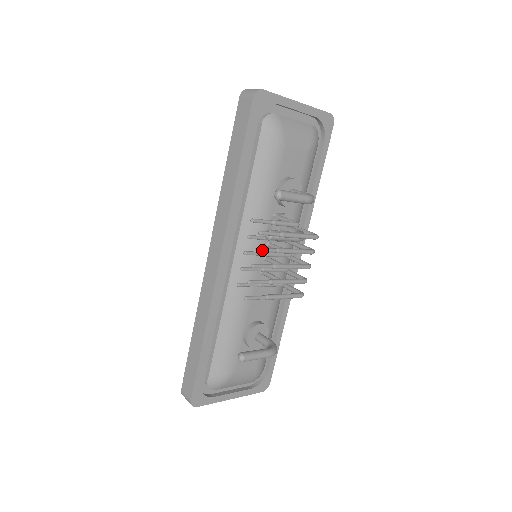
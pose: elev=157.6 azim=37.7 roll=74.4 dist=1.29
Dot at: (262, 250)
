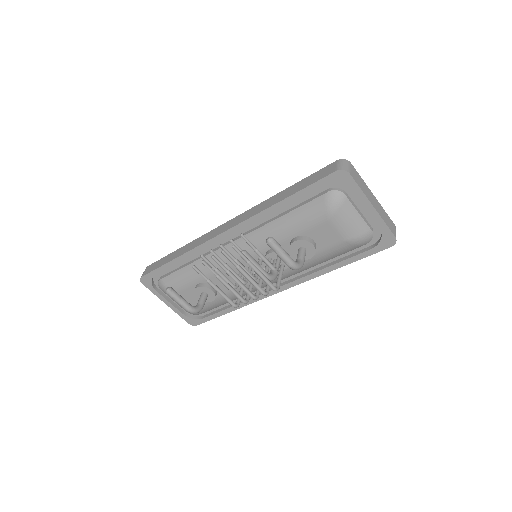
Dot at: (226, 256)
